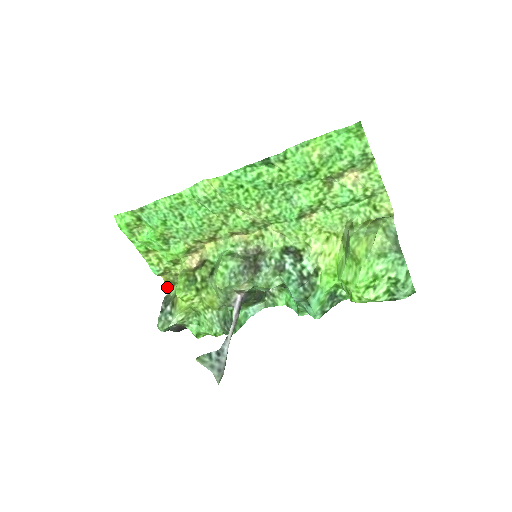
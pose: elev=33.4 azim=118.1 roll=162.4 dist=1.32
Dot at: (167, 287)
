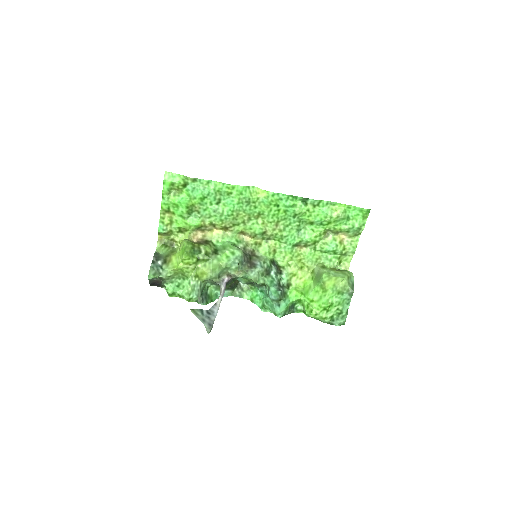
Dot at: (158, 246)
